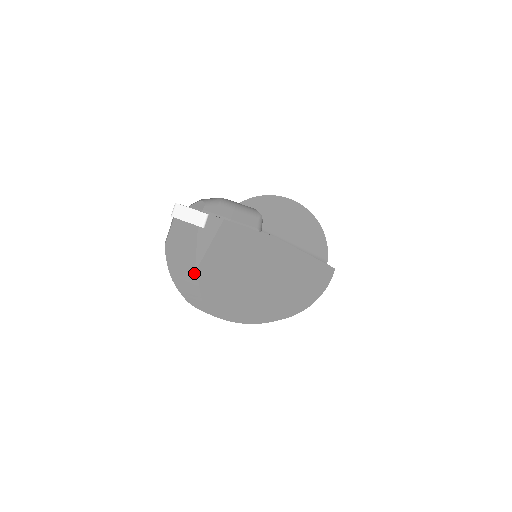
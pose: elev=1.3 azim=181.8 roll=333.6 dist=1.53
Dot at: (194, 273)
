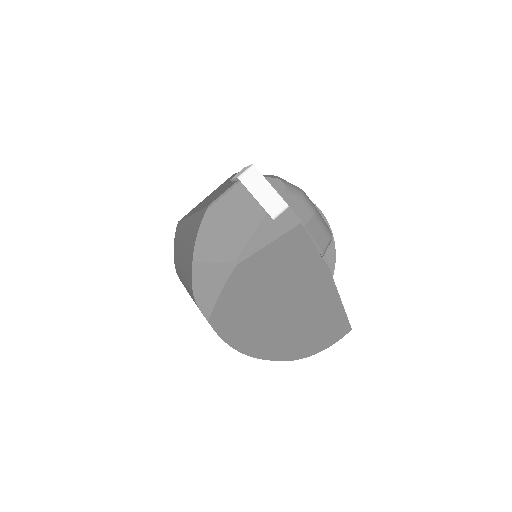
Dot at: (228, 269)
